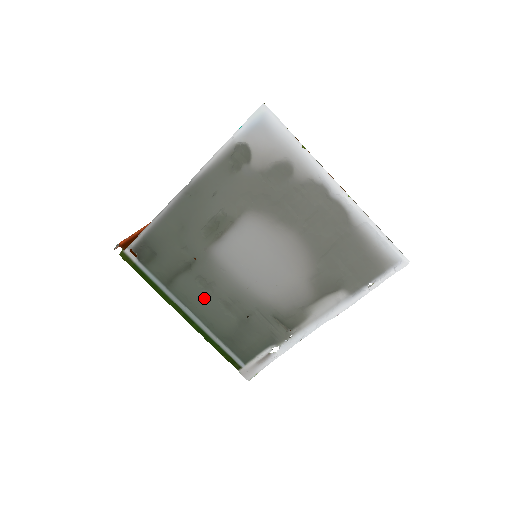
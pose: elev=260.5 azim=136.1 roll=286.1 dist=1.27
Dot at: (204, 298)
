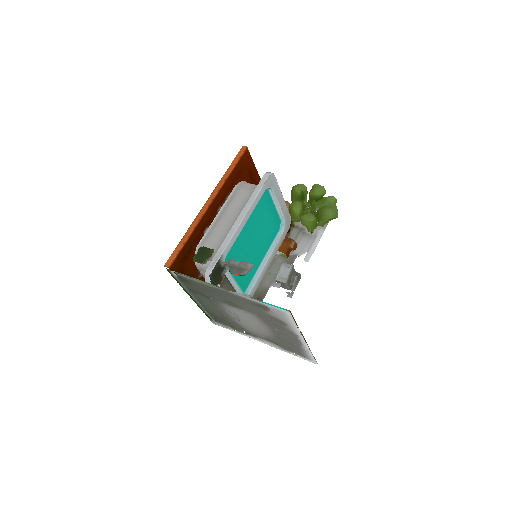
Dot at: (207, 304)
